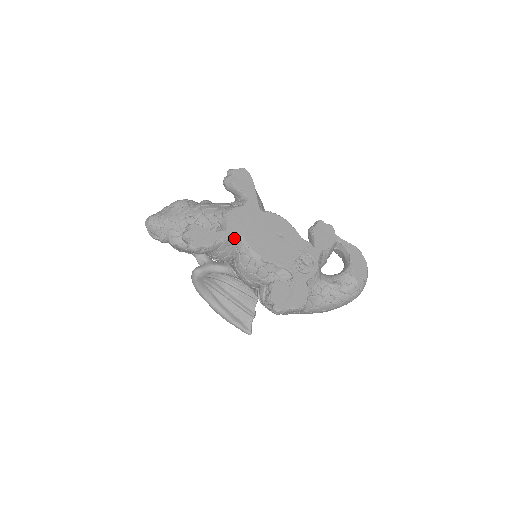
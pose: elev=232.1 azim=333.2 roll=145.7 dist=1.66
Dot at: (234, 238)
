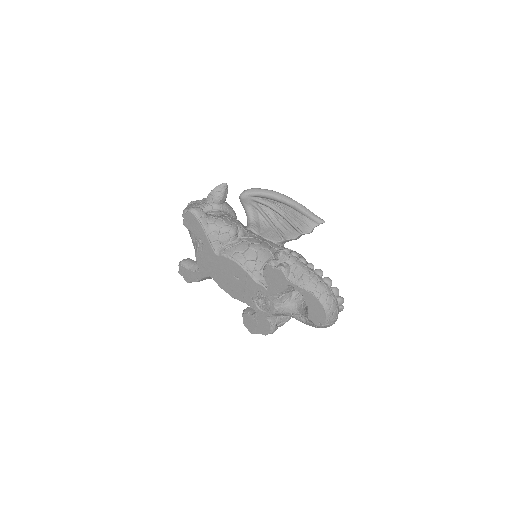
Dot at: (208, 276)
